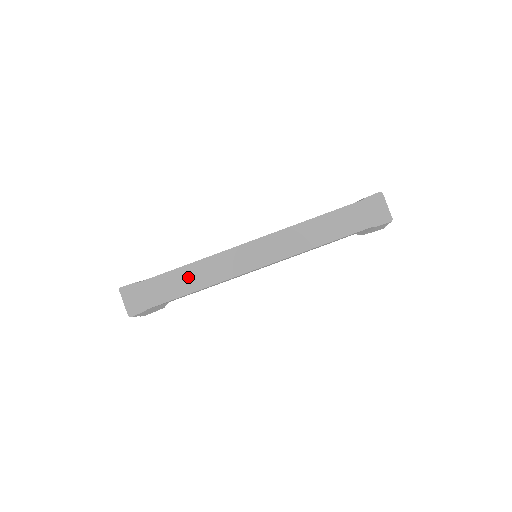
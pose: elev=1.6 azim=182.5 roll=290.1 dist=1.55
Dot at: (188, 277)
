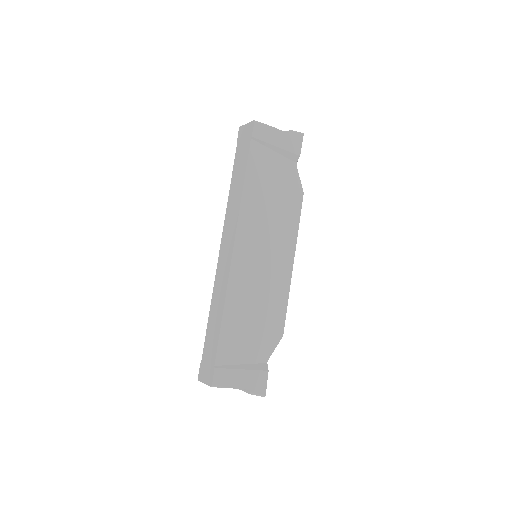
Dot at: (214, 315)
